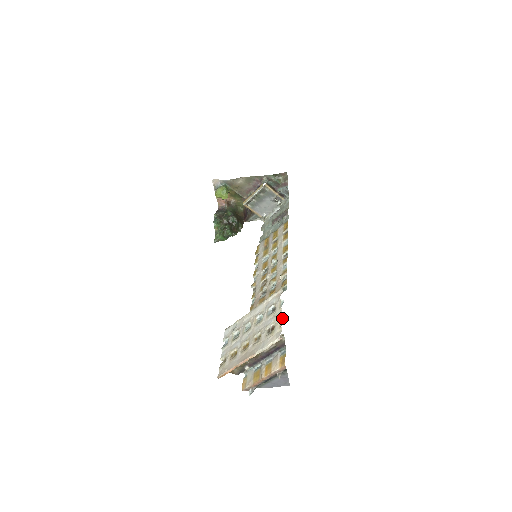
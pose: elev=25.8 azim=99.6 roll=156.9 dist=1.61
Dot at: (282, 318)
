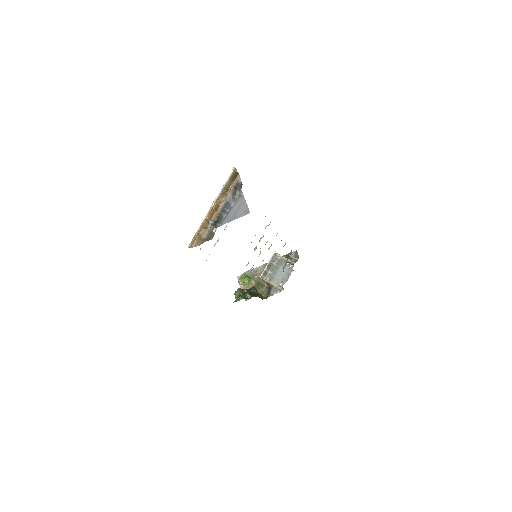
Dot at: occluded
